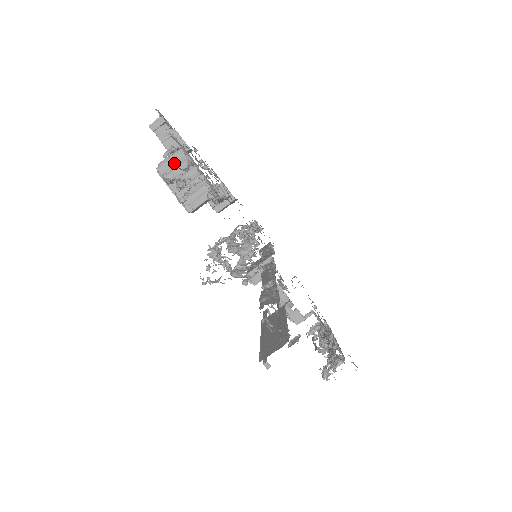
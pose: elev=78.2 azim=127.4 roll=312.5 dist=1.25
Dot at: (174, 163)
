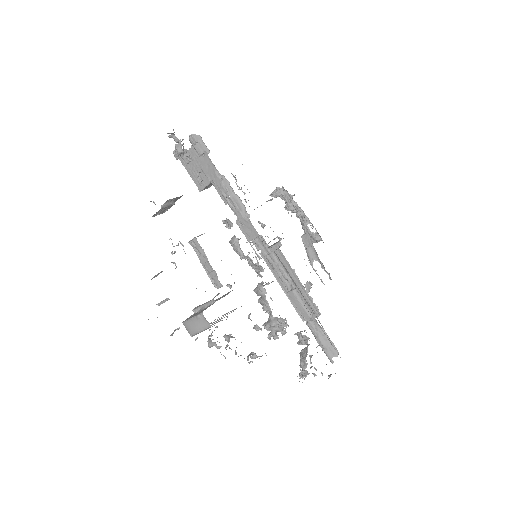
Dot at: occluded
